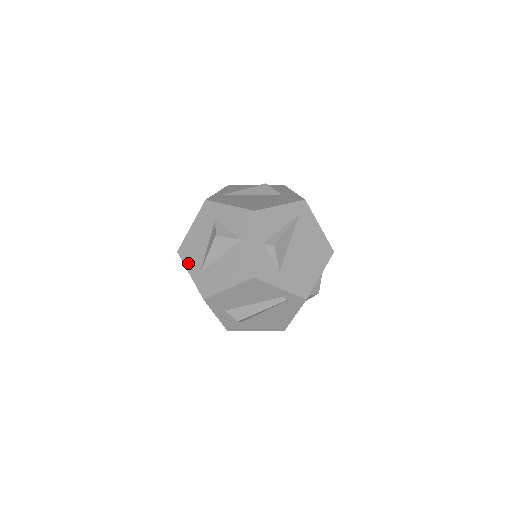
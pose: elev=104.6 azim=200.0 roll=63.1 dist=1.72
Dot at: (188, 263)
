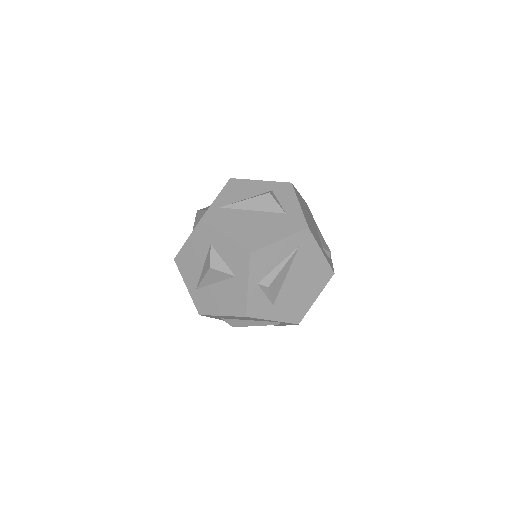
Dot at: (184, 275)
